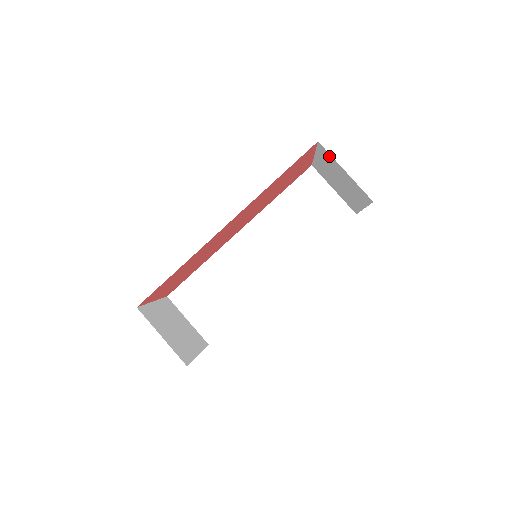
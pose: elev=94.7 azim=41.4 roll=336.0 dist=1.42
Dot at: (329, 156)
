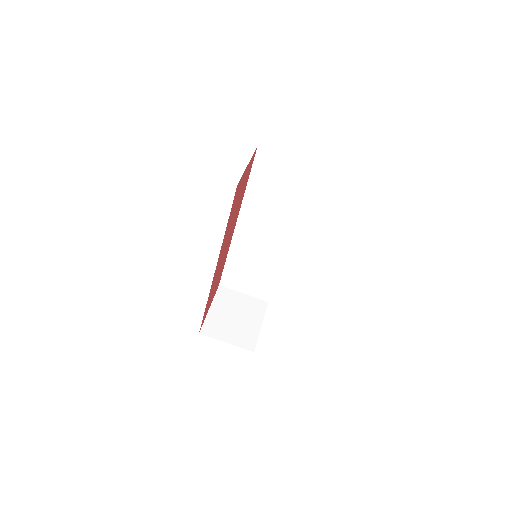
Dot at: occluded
